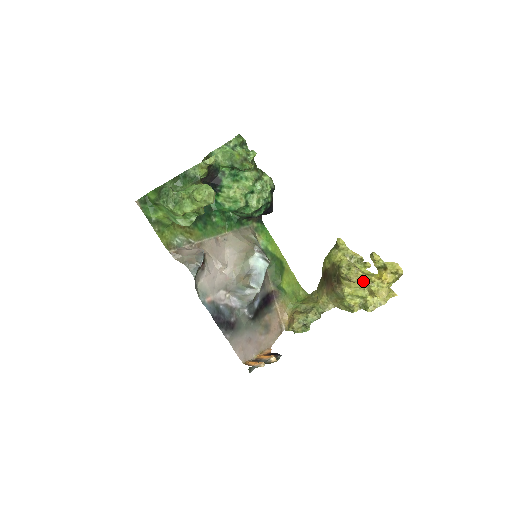
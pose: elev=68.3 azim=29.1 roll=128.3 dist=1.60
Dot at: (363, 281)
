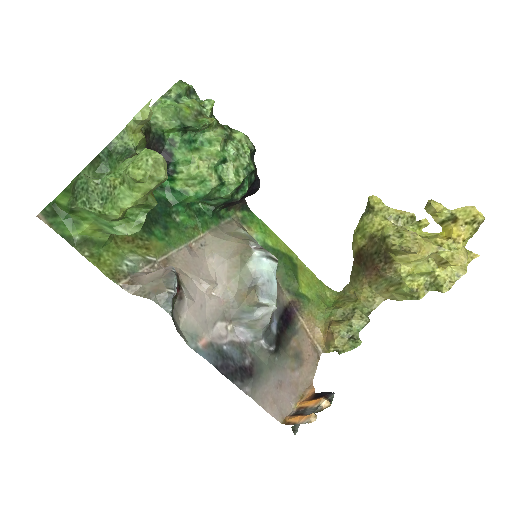
Dot at: (426, 248)
